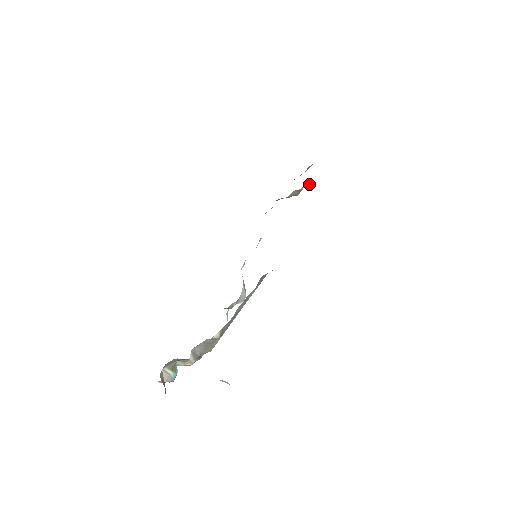
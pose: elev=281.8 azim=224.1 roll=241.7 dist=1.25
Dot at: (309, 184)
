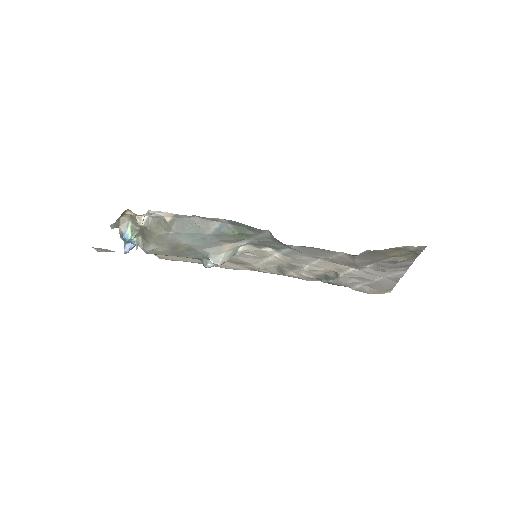
Dot at: occluded
